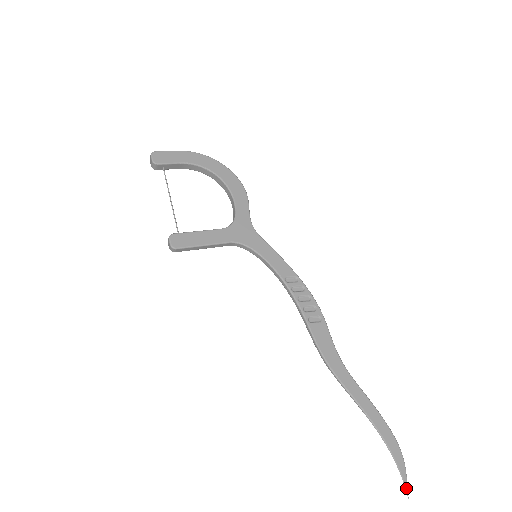
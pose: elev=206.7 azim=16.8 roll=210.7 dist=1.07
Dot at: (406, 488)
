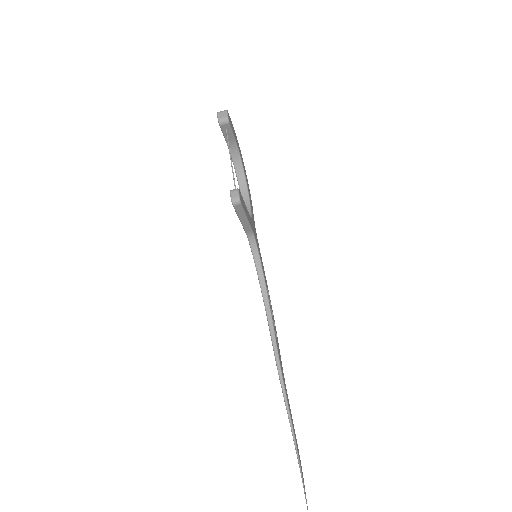
Dot at: occluded
